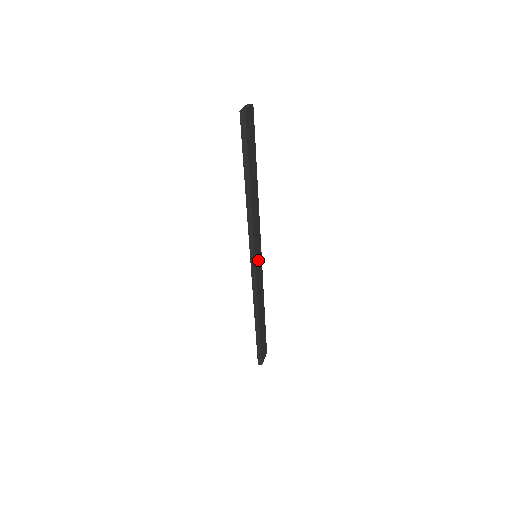
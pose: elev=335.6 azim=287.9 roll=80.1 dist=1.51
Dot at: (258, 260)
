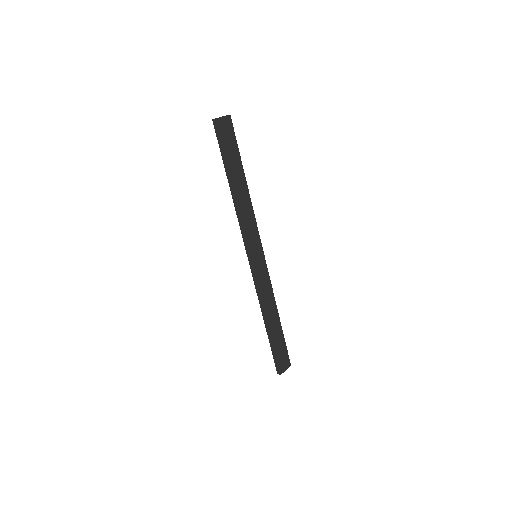
Dot at: (258, 260)
